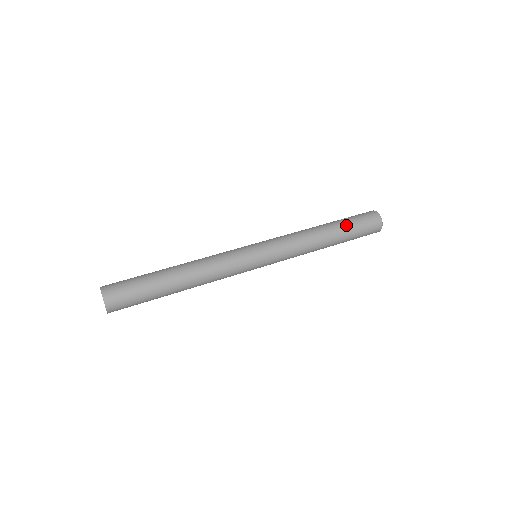
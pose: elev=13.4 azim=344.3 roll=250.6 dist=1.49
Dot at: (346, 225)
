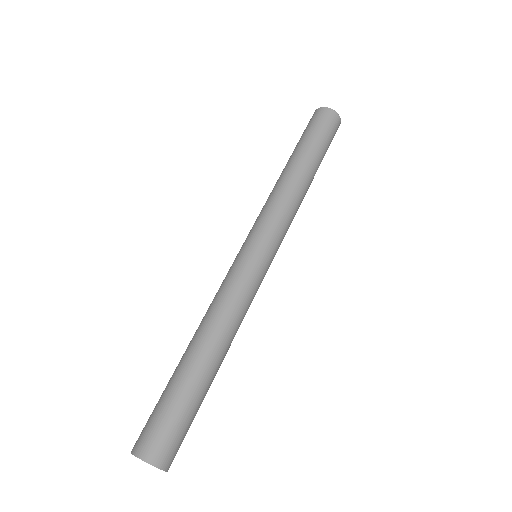
Dot at: (322, 156)
